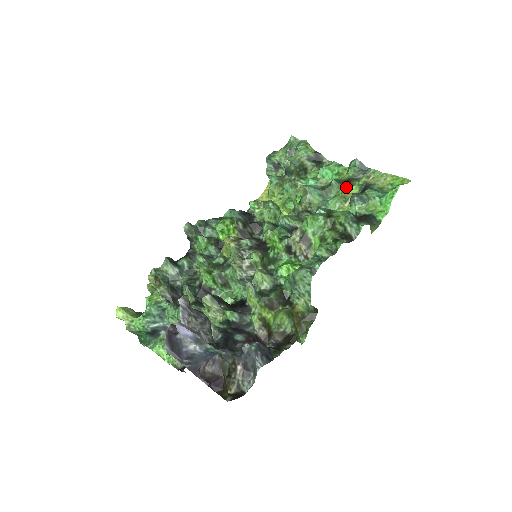
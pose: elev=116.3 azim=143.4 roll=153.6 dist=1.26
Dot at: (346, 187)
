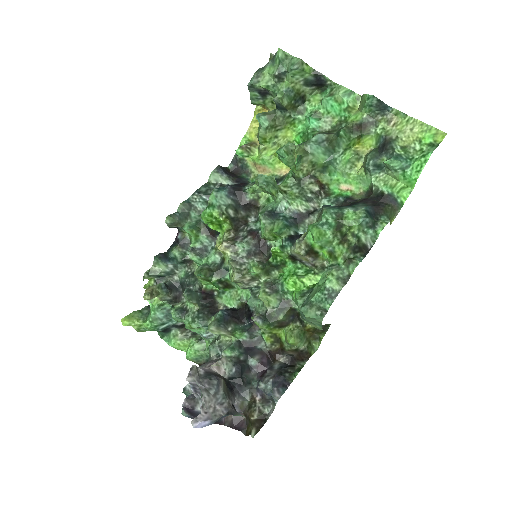
Dot at: (359, 137)
